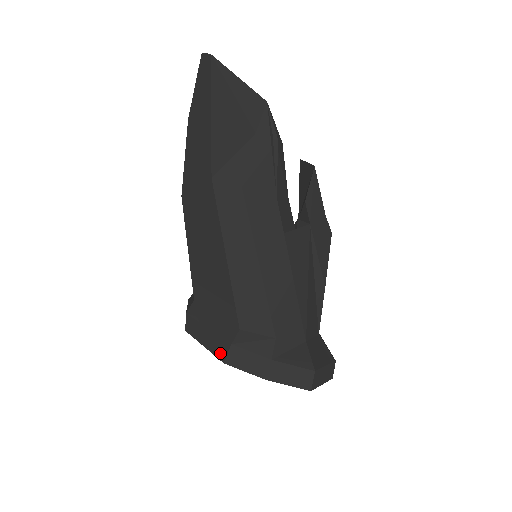
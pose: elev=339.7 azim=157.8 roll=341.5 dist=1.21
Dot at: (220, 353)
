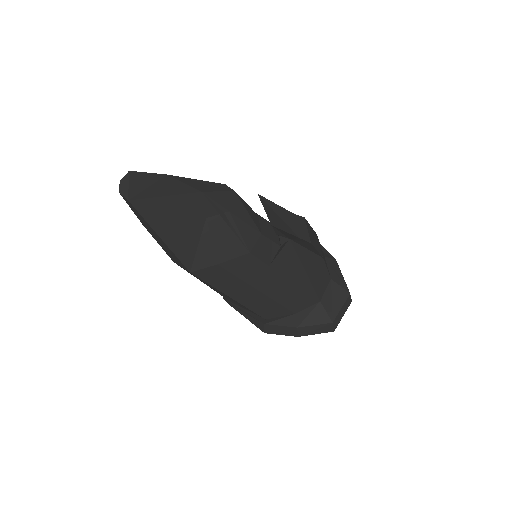
Dot at: (259, 327)
